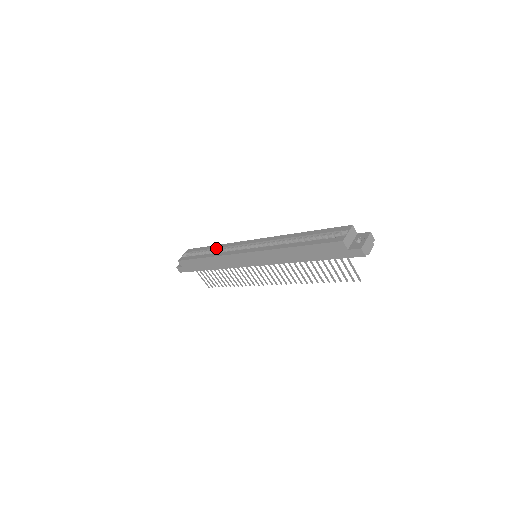
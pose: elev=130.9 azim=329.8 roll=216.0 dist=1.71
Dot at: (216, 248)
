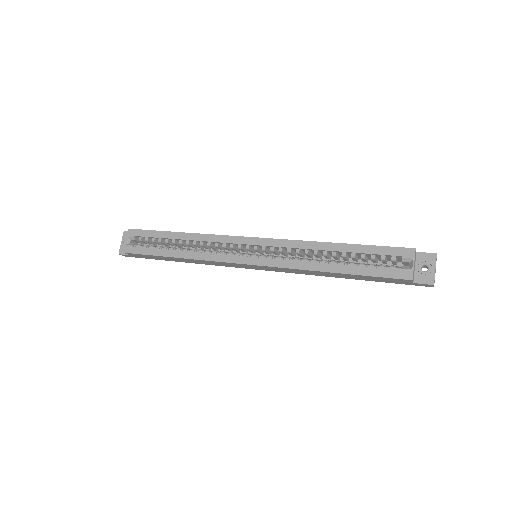
Dot at: (185, 240)
